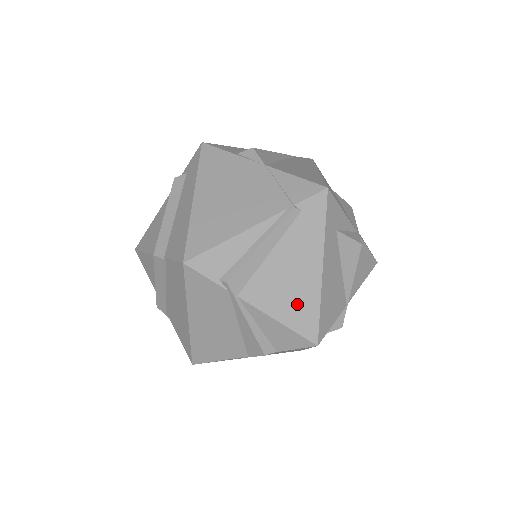
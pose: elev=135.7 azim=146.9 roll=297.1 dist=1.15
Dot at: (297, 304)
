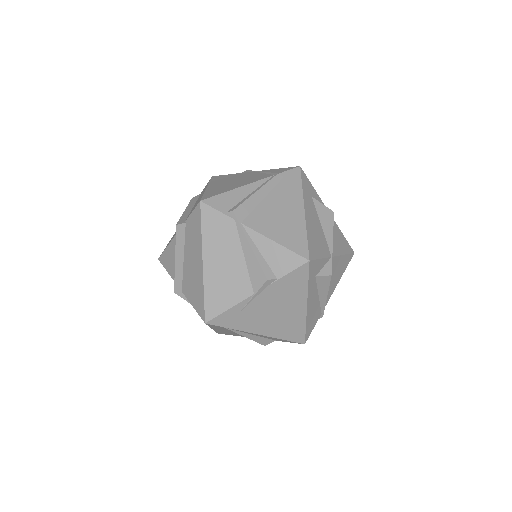
Dot at: (288, 231)
